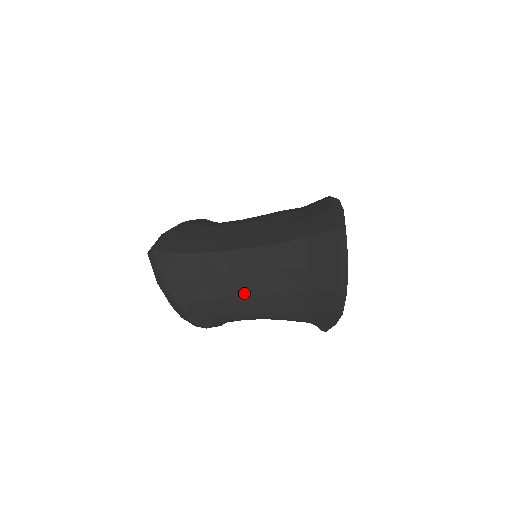
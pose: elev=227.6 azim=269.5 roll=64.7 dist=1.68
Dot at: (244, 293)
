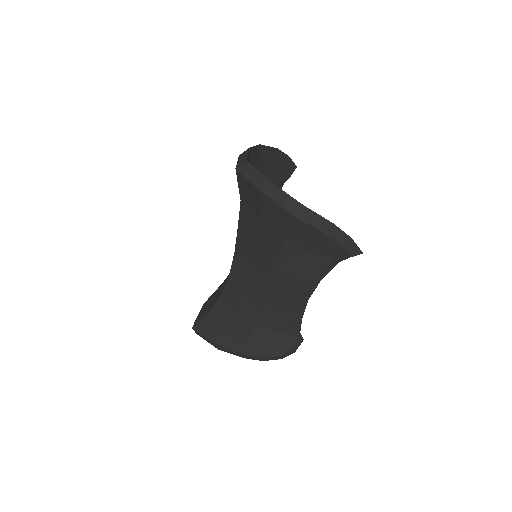
Dot at: (265, 294)
